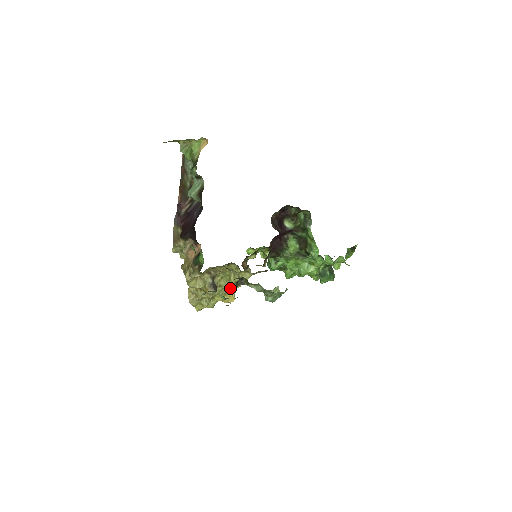
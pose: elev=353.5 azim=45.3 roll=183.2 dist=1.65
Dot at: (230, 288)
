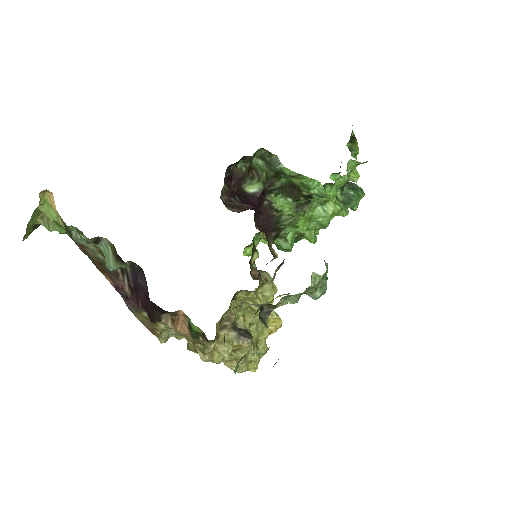
Dot at: occluded
